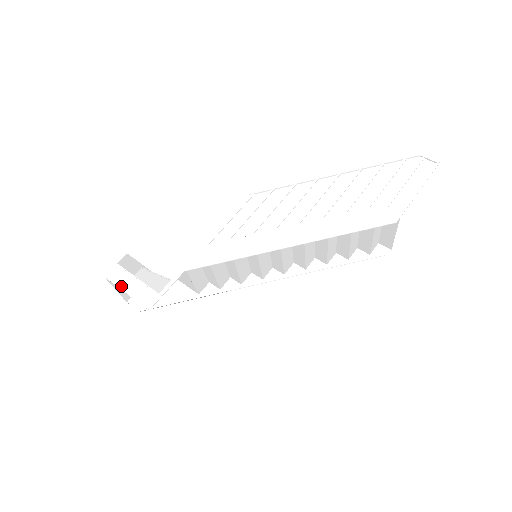
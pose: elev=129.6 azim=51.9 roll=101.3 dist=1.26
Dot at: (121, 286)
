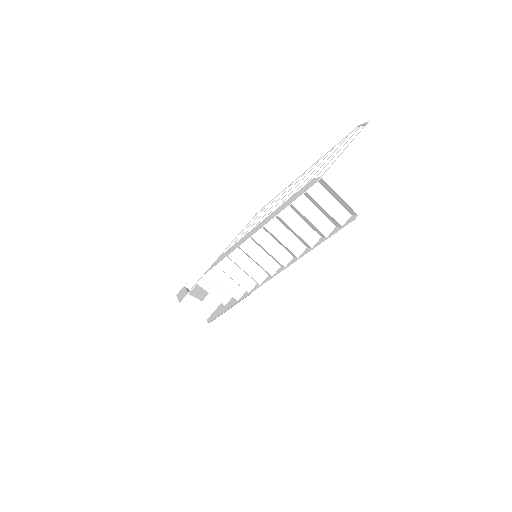
Dot at: (178, 296)
